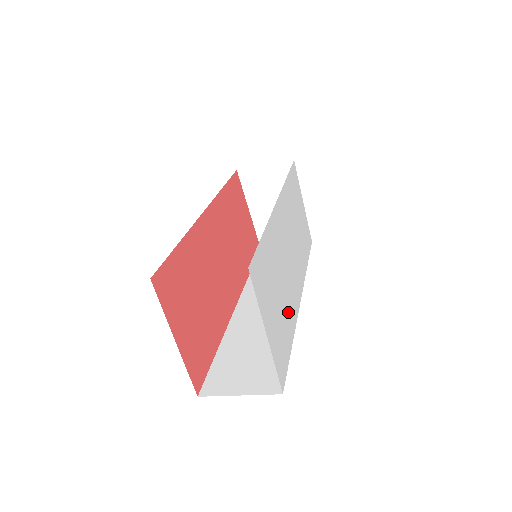
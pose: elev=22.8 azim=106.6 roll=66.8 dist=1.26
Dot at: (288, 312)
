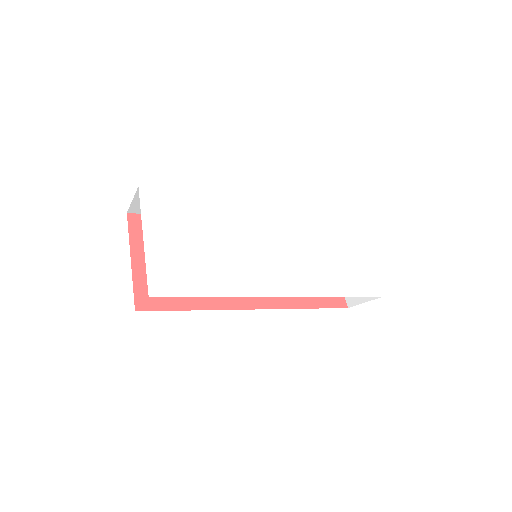
Dot at: (219, 271)
